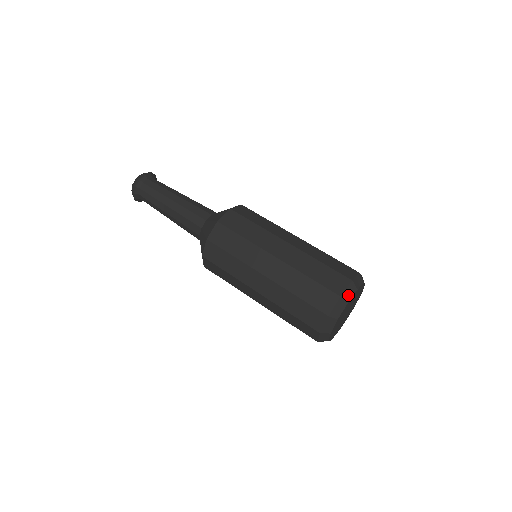
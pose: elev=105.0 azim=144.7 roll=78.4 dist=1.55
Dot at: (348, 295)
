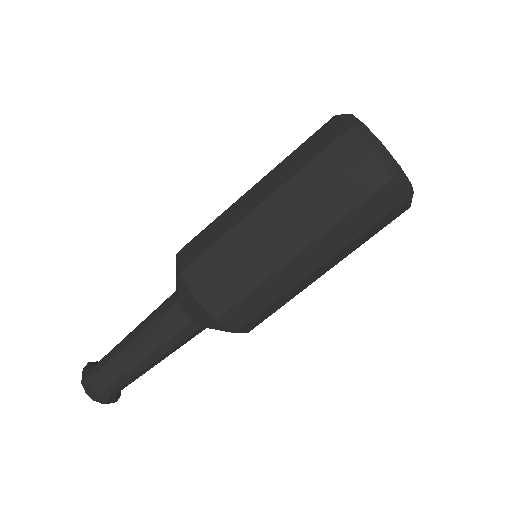
Dot at: (354, 122)
